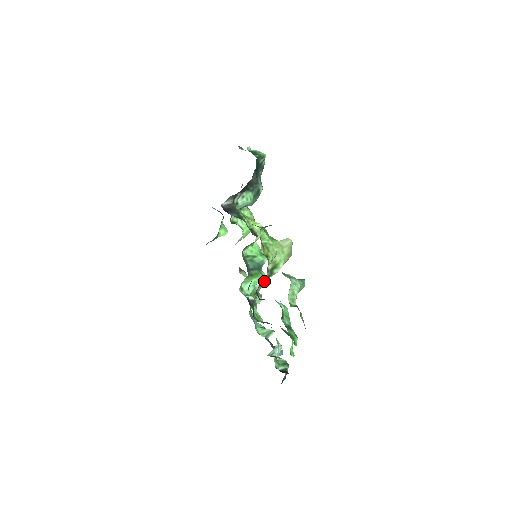
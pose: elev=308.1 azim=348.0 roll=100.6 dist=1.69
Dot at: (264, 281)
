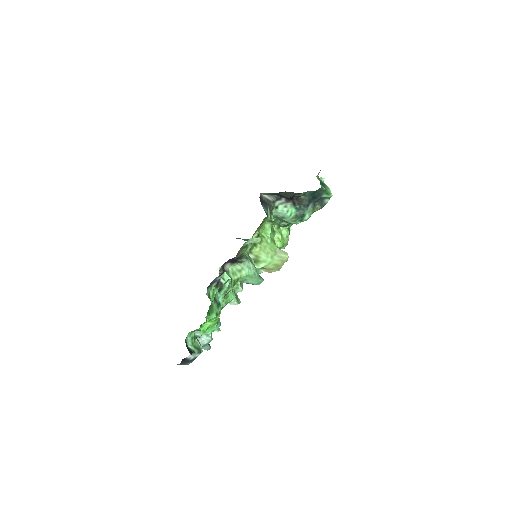
Dot at: occluded
